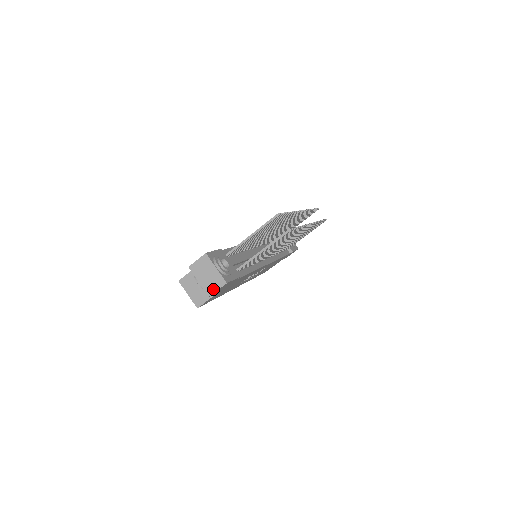
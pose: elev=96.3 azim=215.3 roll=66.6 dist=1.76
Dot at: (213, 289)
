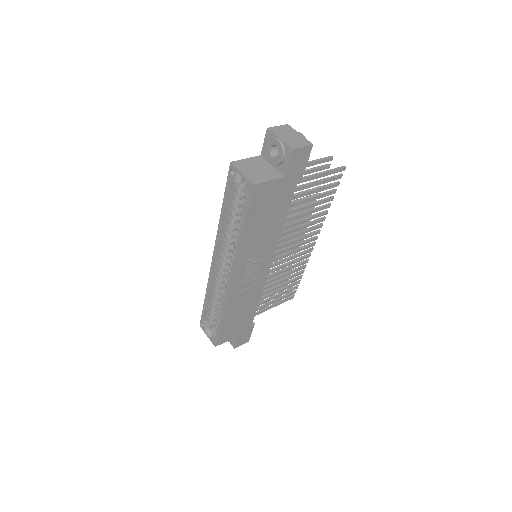
Dot at: (297, 145)
